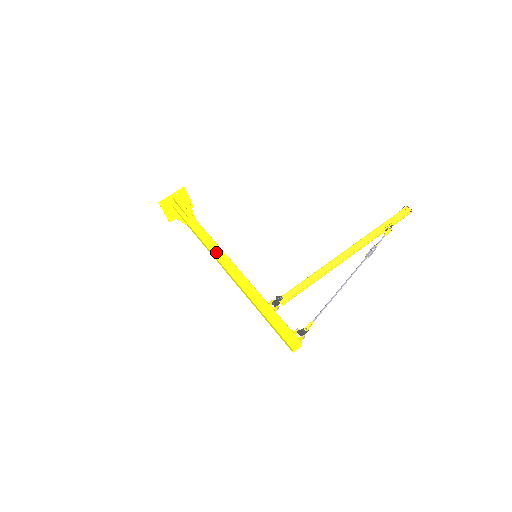
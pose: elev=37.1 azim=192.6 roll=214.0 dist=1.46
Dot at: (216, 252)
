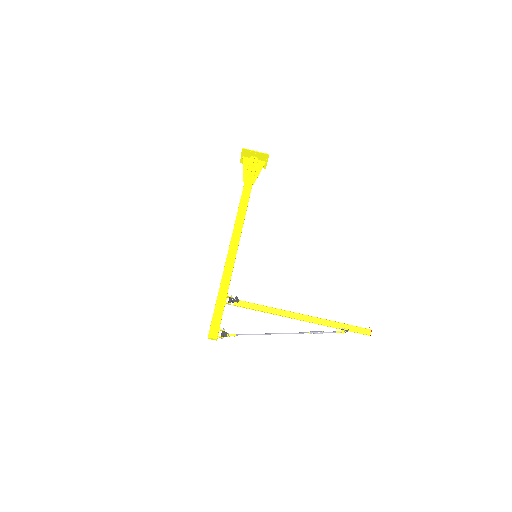
Dot at: (237, 226)
